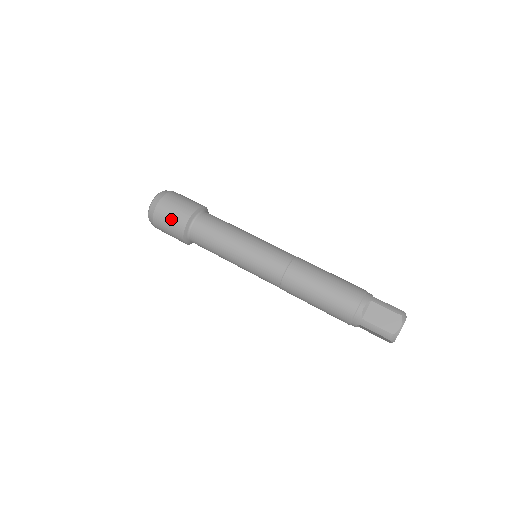
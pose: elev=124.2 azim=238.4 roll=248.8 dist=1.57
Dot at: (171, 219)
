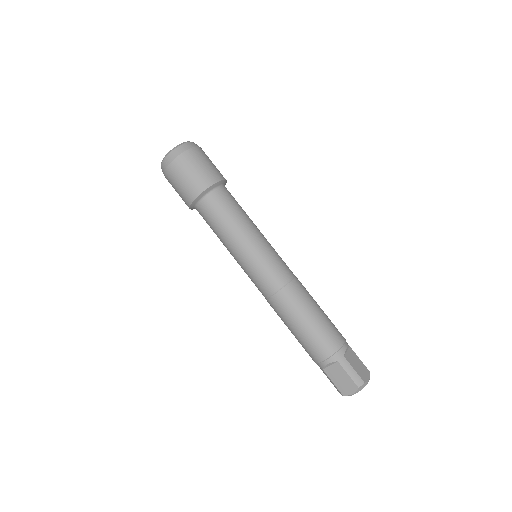
Dot at: (178, 190)
